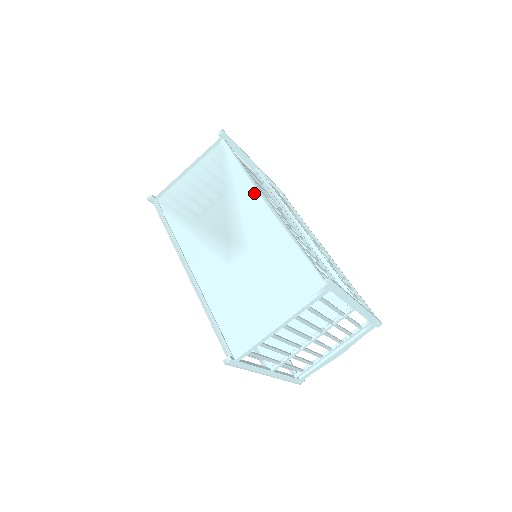
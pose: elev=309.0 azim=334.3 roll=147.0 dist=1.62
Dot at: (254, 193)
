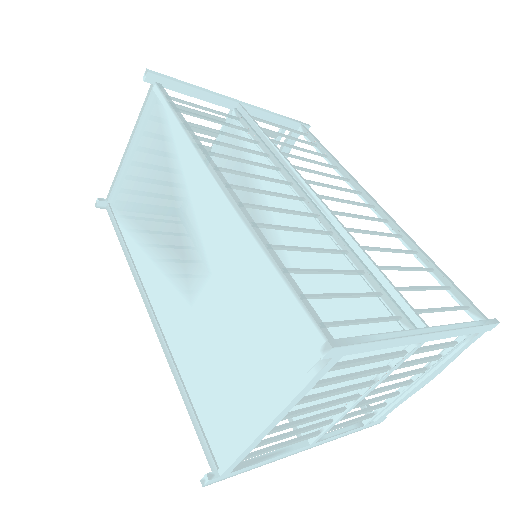
Dot at: (203, 170)
